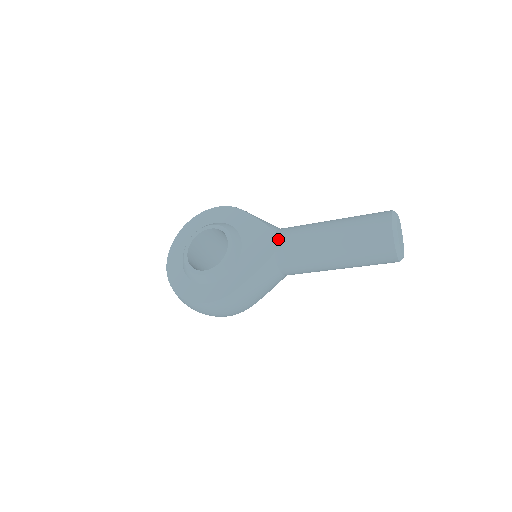
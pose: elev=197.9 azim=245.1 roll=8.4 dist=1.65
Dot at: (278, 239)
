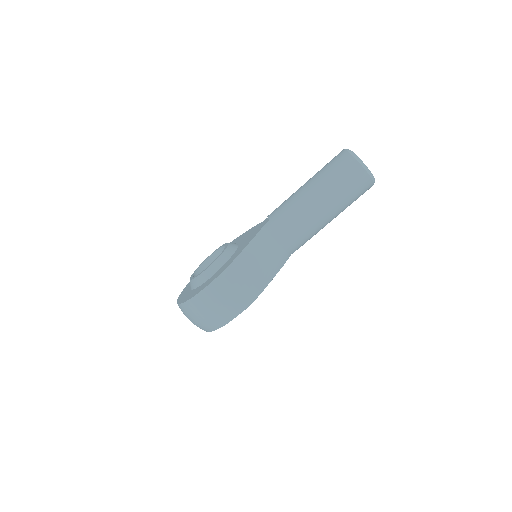
Dot at: (266, 220)
